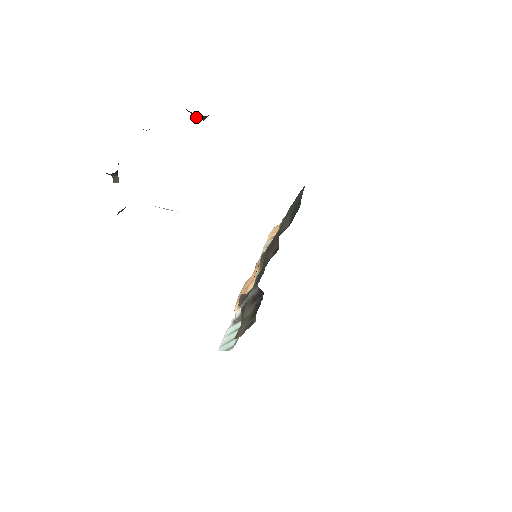
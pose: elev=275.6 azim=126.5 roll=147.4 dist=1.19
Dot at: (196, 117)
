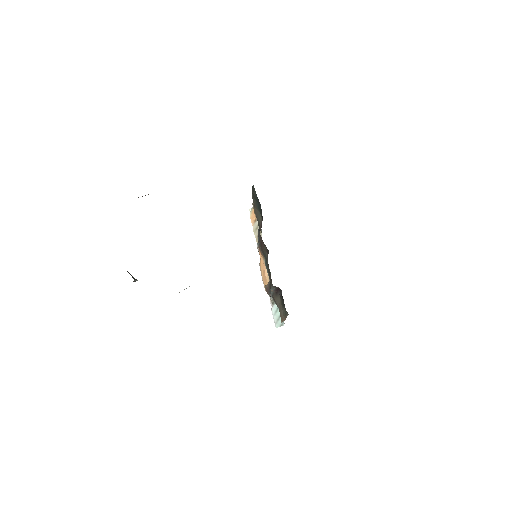
Dot at: occluded
